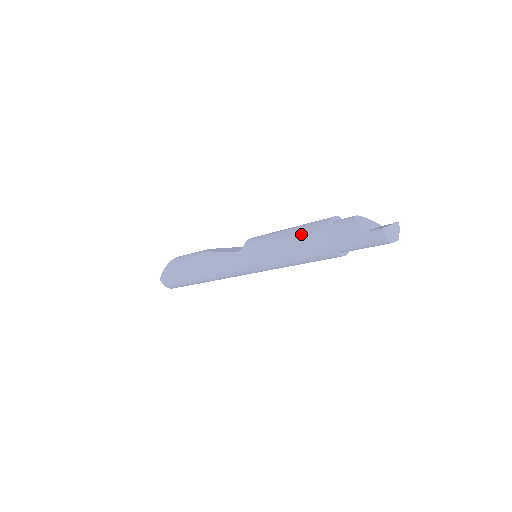
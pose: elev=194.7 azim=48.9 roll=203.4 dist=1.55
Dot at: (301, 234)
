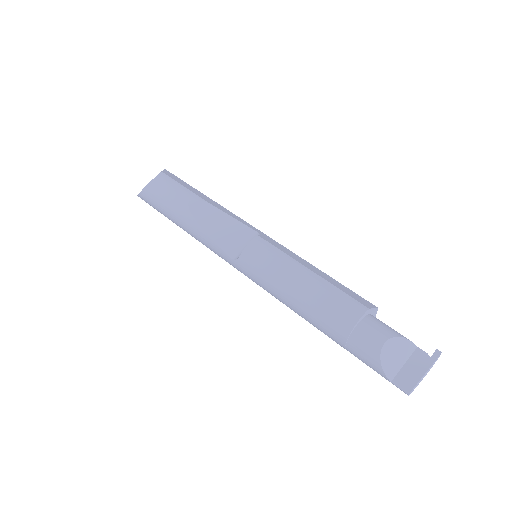
Dot at: (311, 314)
